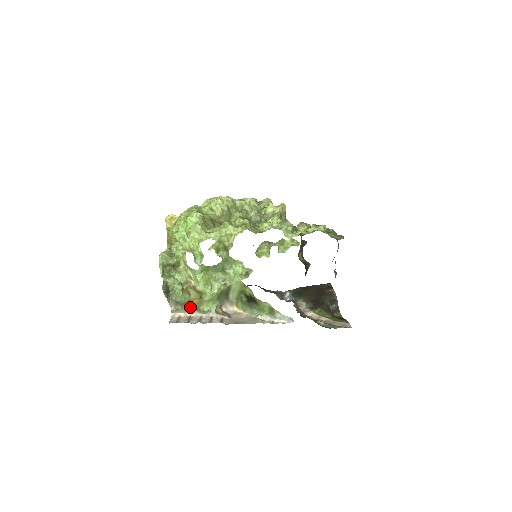
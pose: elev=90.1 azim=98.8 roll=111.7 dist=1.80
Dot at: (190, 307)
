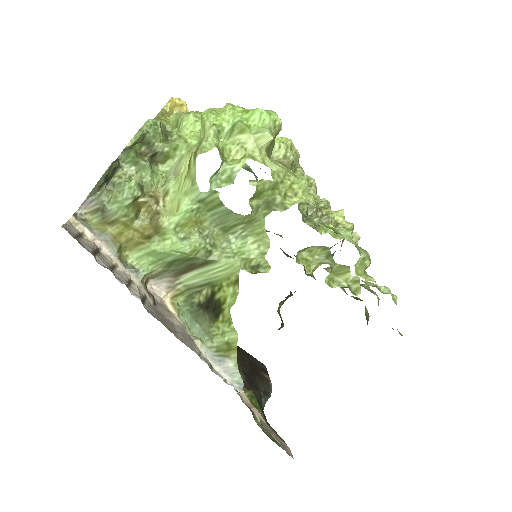
Dot at: (114, 235)
